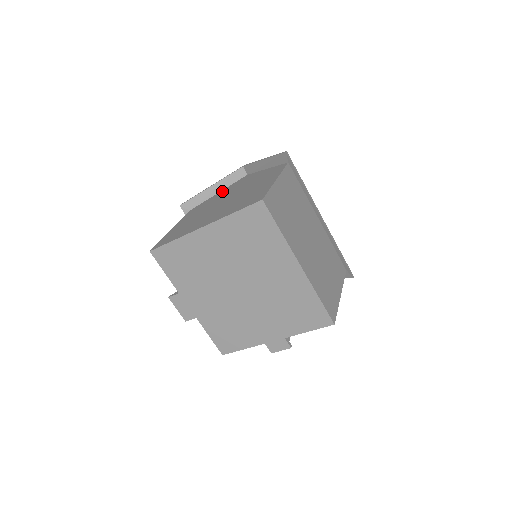
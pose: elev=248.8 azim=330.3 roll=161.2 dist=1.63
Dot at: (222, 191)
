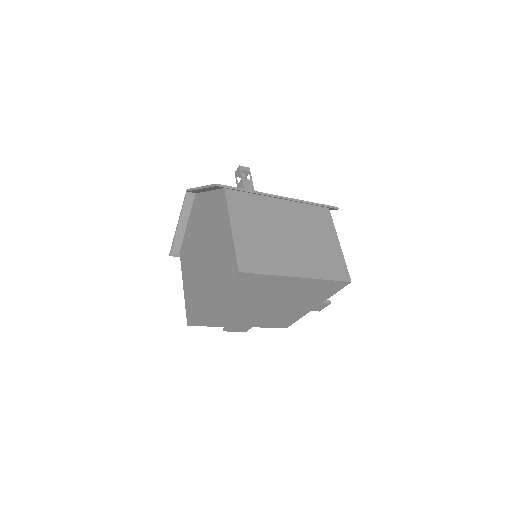
Dot at: (189, 223)
